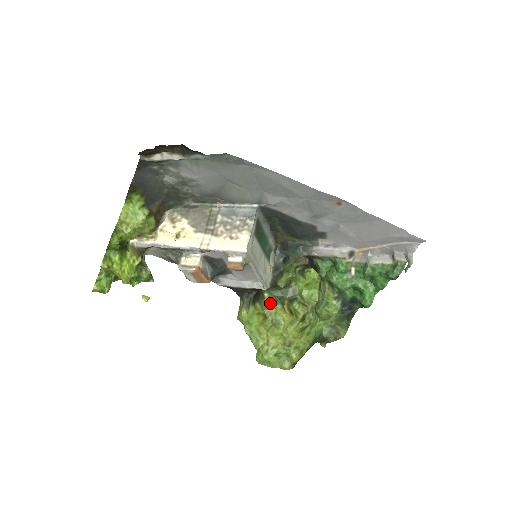
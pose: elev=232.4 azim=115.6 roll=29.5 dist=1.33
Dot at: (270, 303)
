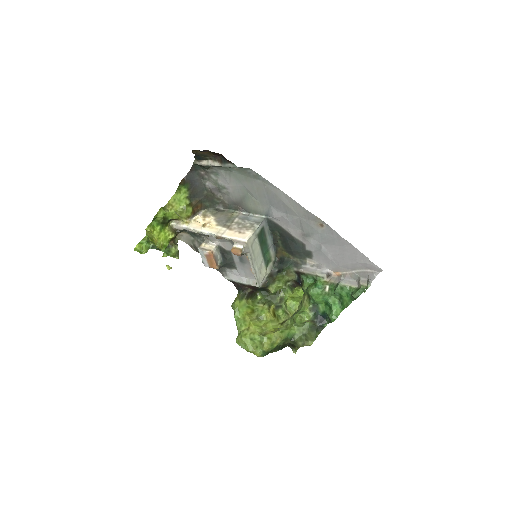
Dot at: (260, 303)
